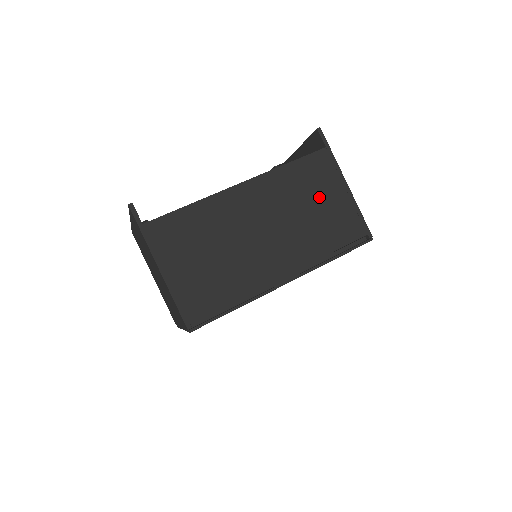
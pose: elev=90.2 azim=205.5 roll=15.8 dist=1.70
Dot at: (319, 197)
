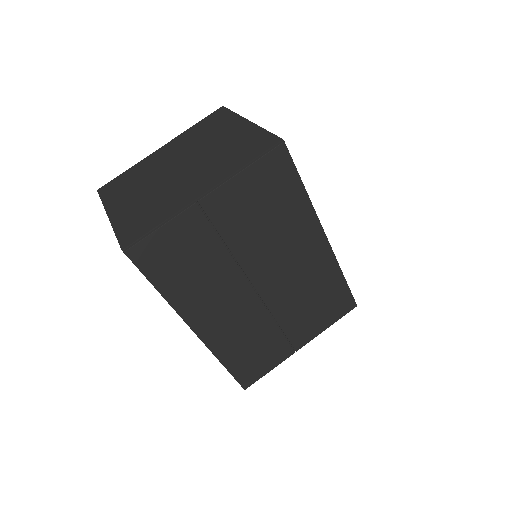
Dot at: occluded
